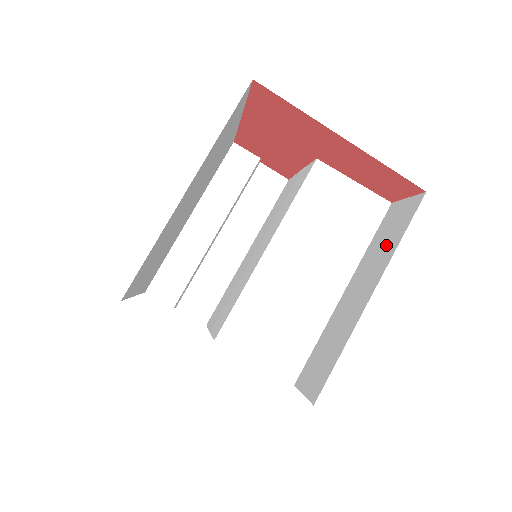
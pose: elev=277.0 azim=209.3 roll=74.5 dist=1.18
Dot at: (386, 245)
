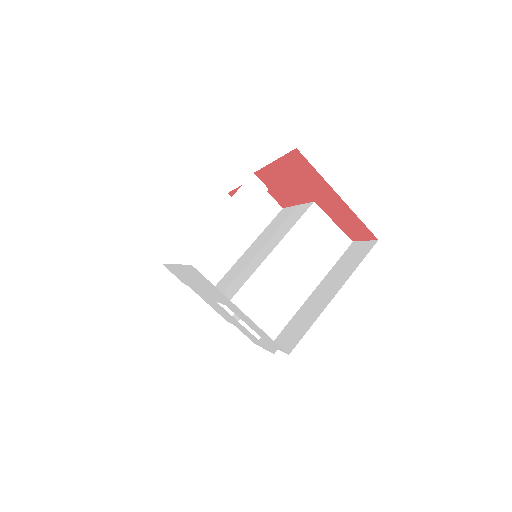
Dot at: (348, 267)
